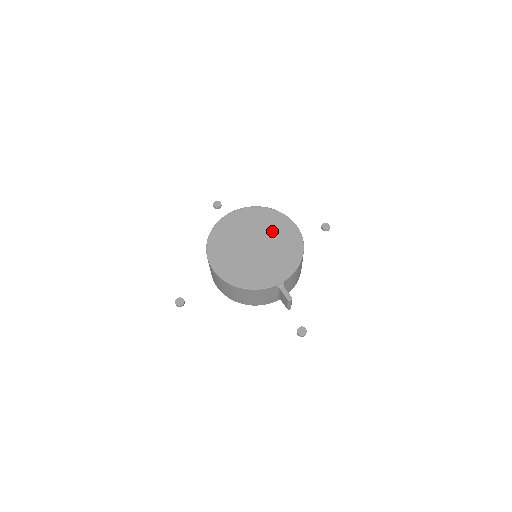
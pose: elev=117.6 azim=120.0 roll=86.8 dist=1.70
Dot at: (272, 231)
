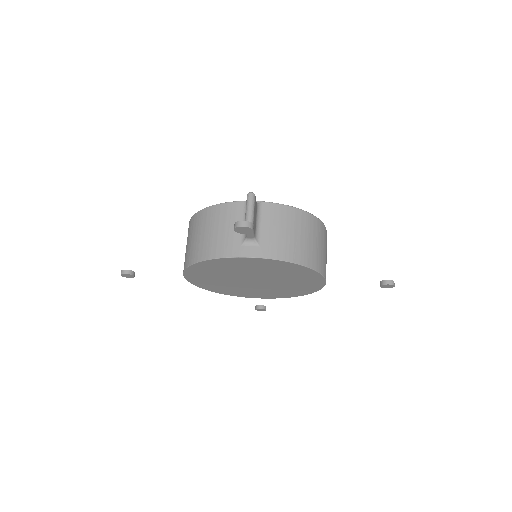
Dot at: occluded
